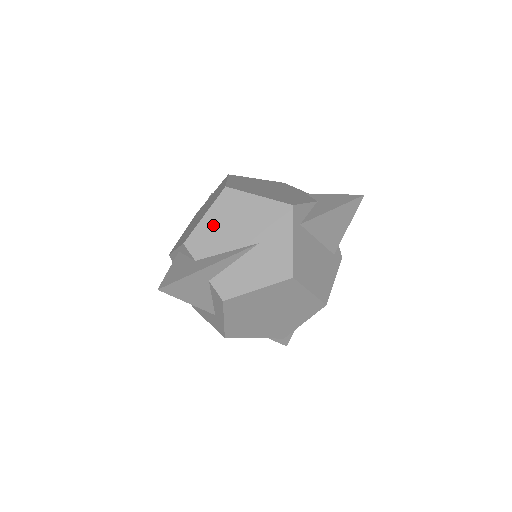
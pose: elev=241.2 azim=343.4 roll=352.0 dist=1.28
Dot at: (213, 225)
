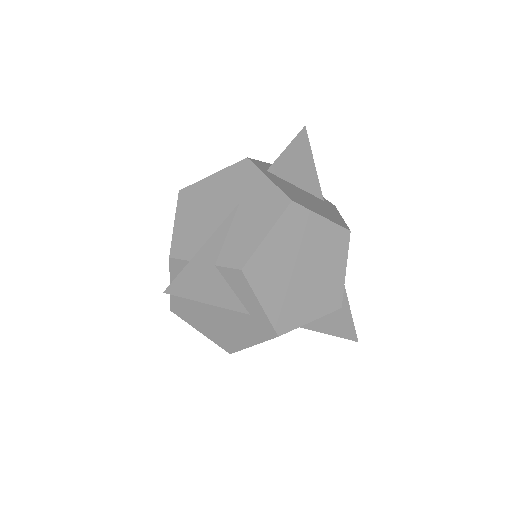
Dot at: (187, 223)
